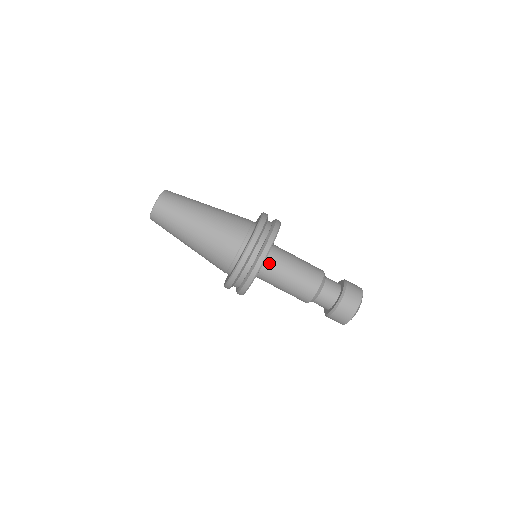
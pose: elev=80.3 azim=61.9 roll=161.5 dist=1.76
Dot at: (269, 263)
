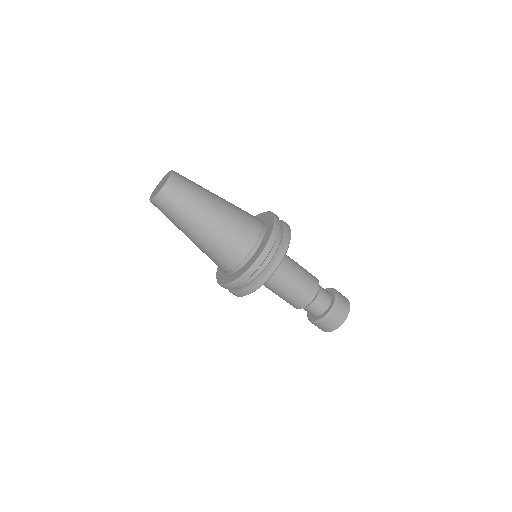
Dot at: occluded
